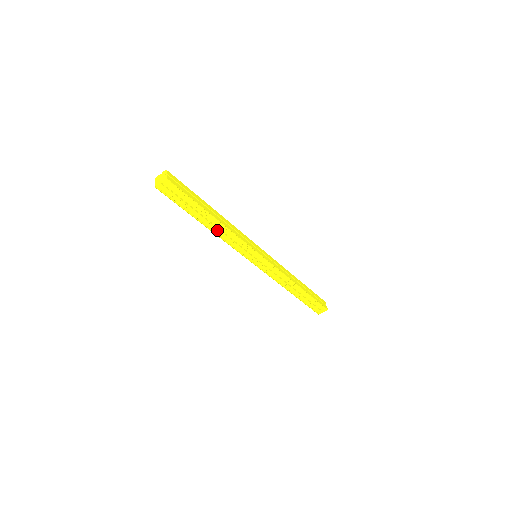
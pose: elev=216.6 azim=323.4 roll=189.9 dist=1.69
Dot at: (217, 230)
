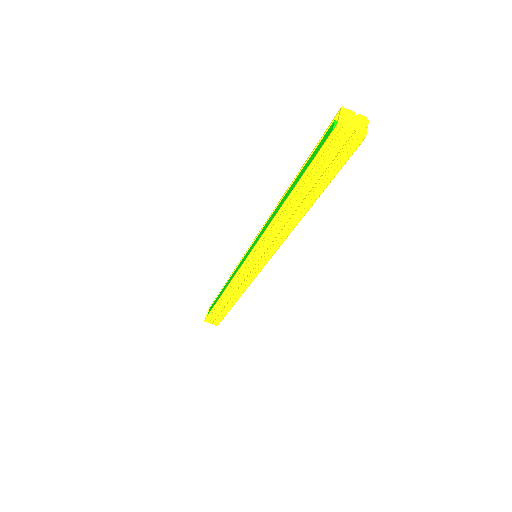
Dot at: (285, 217)
